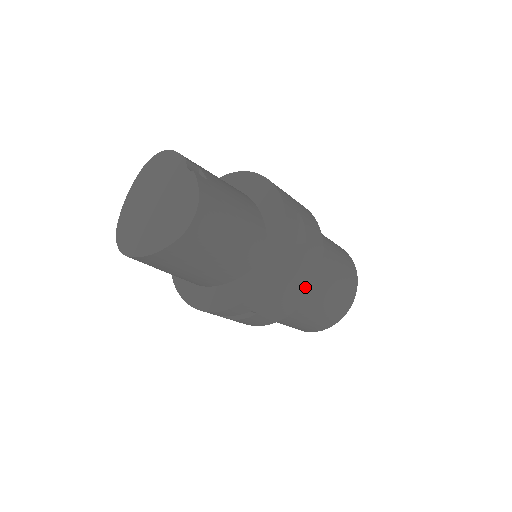
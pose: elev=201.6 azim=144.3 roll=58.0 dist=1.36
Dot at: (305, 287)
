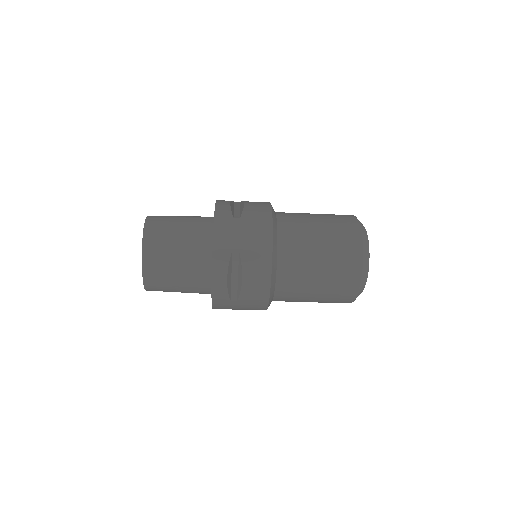
Dot at: (262, 217)
